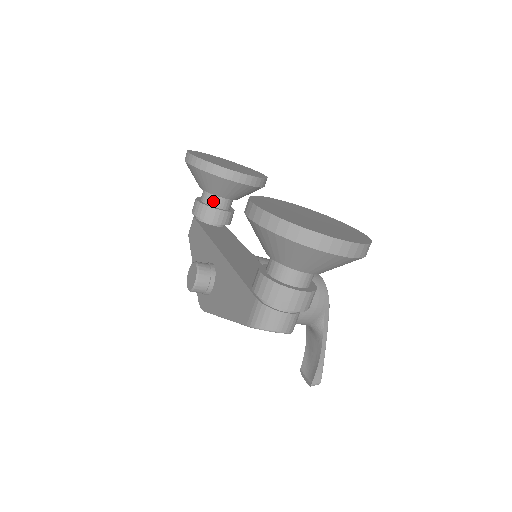
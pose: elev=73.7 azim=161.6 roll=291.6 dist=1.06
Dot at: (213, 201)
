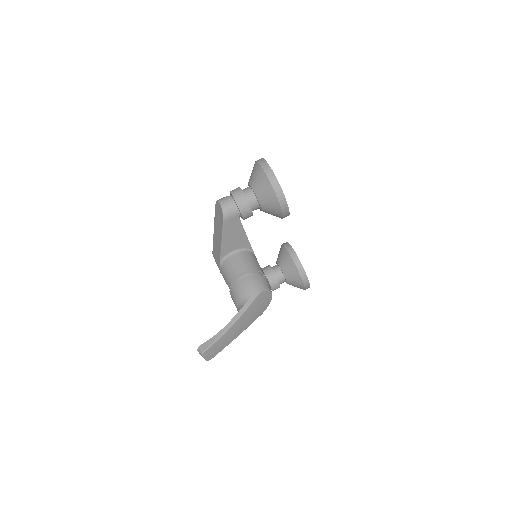
Dot at: (274, 267)
